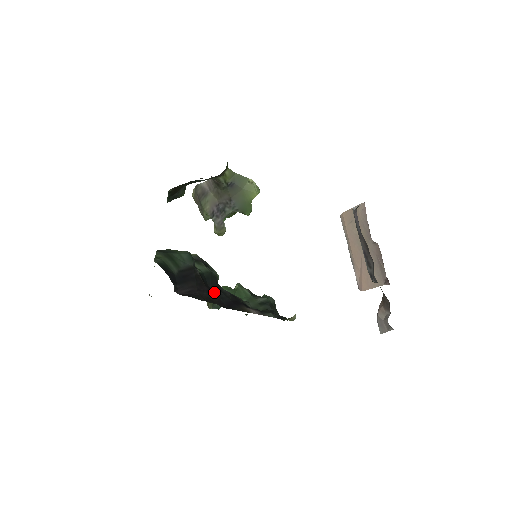
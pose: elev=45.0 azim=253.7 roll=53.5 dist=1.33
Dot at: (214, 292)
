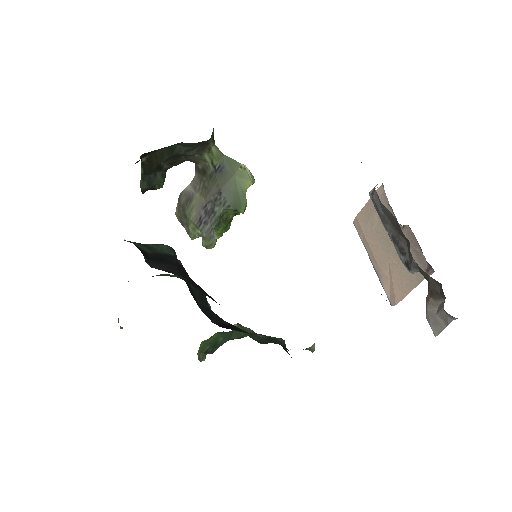
Dot at: (204, 309)
